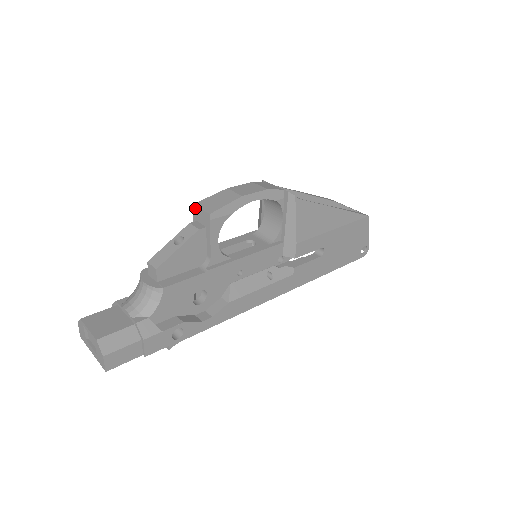
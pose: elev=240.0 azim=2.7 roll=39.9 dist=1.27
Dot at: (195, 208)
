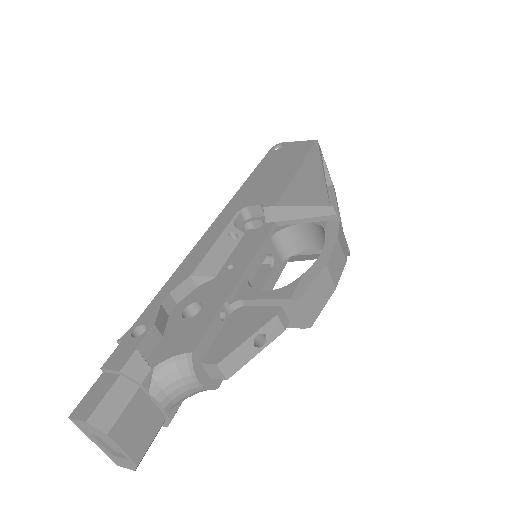
Dot at: (296, 304)
